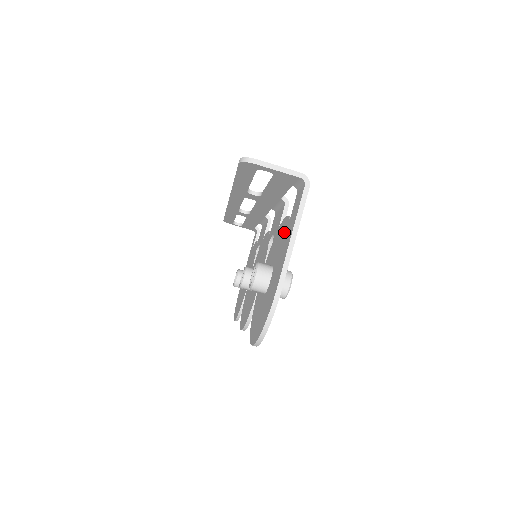
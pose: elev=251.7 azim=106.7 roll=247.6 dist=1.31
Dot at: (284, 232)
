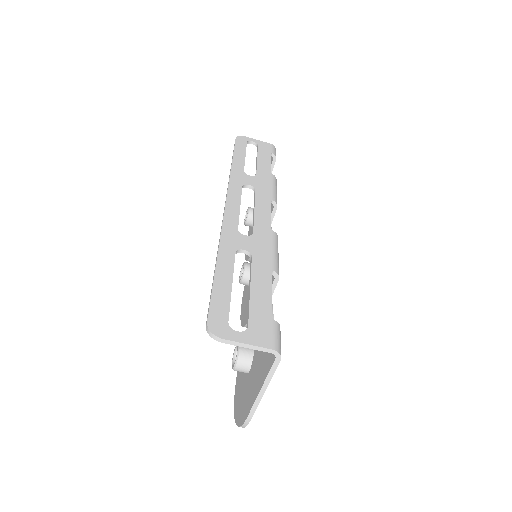
Dot at: occluded
